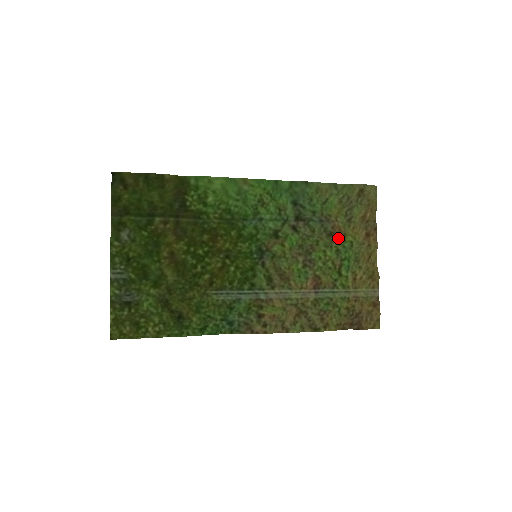
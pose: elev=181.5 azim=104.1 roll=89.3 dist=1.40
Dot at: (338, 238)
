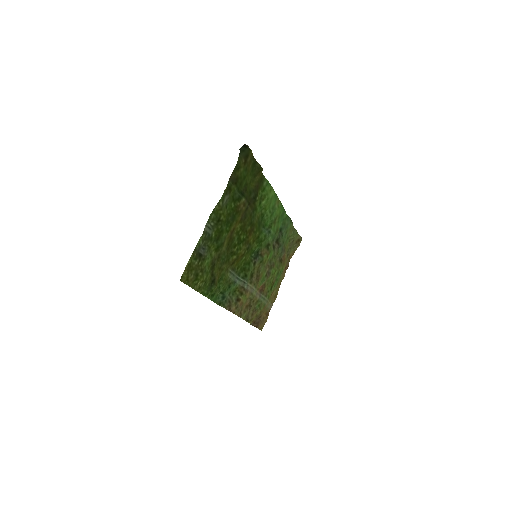
Dot at: (282, 265)
